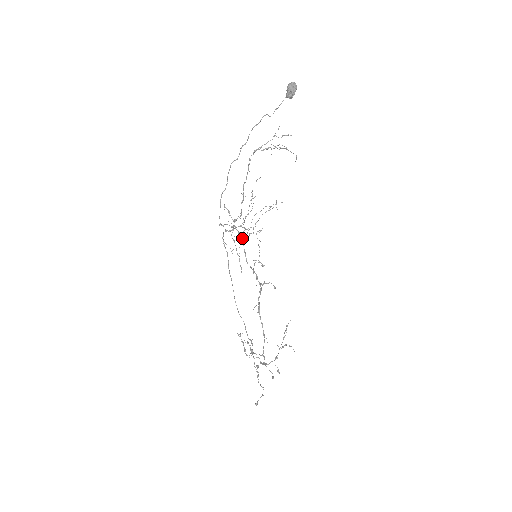
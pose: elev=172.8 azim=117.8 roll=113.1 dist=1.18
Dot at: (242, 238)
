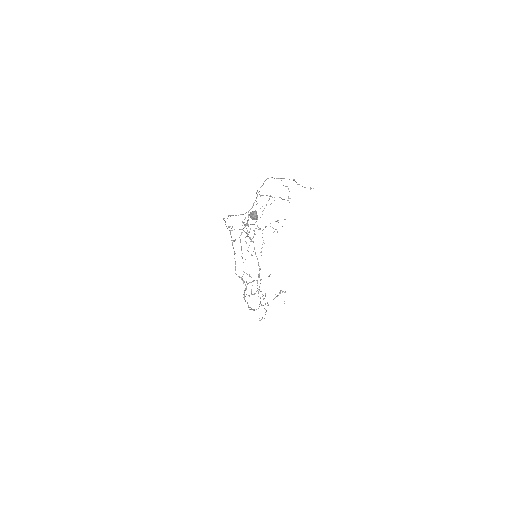
Dot at: occluded
